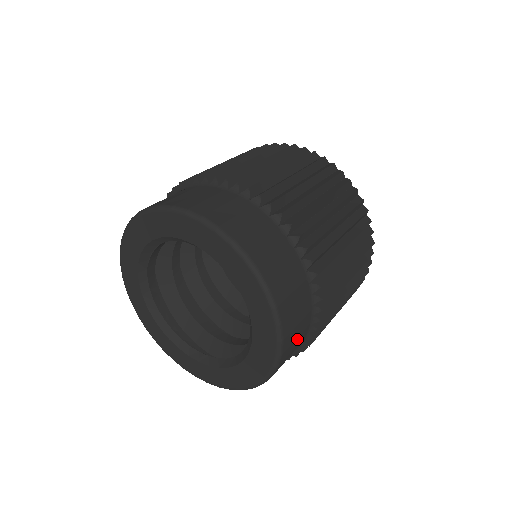
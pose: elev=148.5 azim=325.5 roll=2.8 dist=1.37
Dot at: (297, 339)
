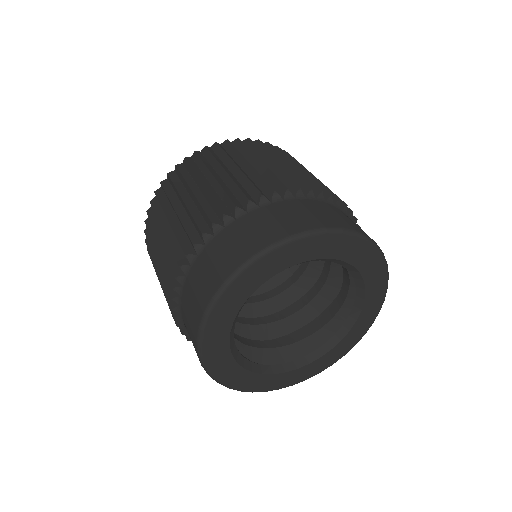
Dot at: occluded
